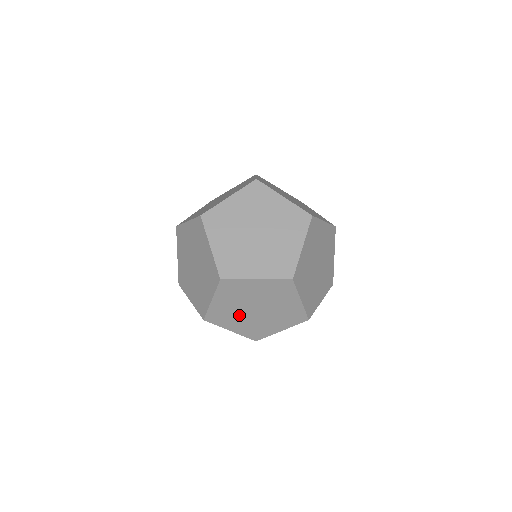
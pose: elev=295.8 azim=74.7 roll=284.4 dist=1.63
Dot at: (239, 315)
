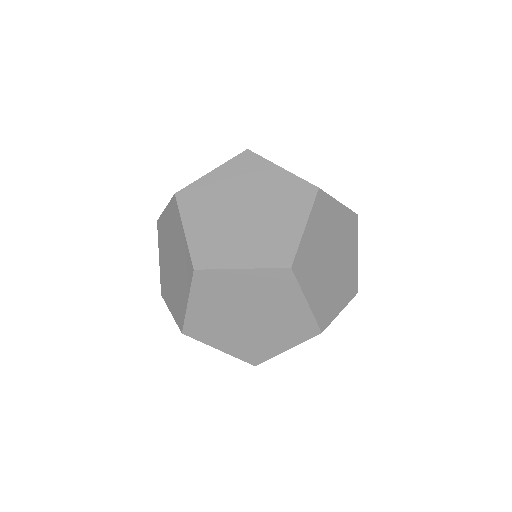
Dot at: (227, 326)
